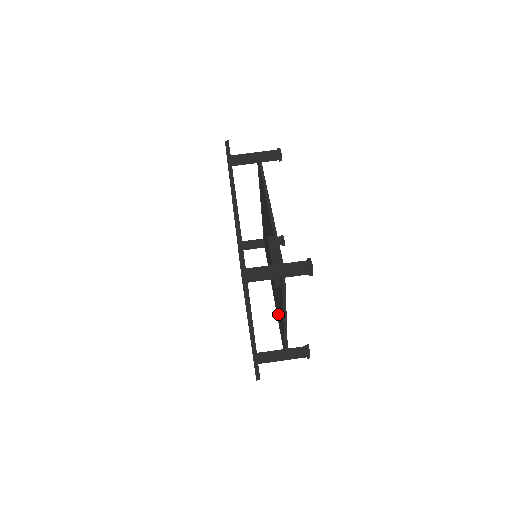
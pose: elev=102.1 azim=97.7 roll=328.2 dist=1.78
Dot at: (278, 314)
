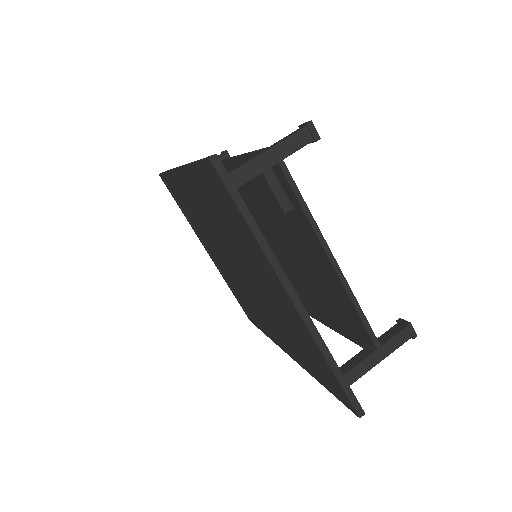
Dot at: (332, 316)
